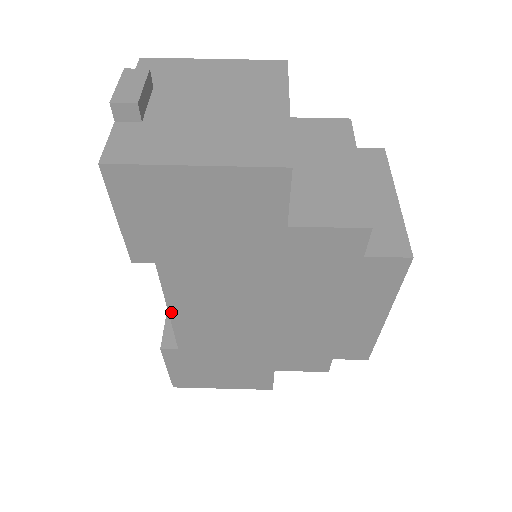
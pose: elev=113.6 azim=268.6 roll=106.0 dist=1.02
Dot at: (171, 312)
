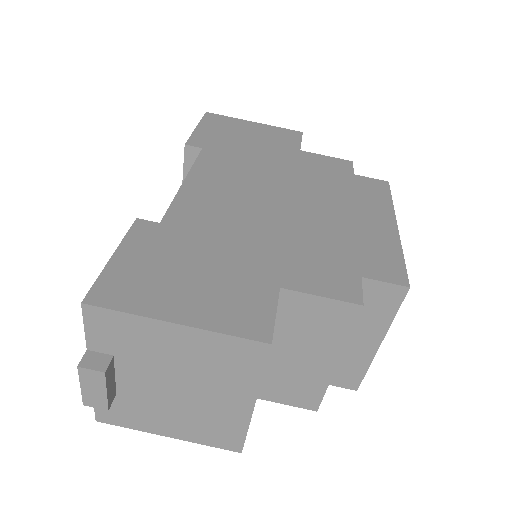
Dot at: occluded
